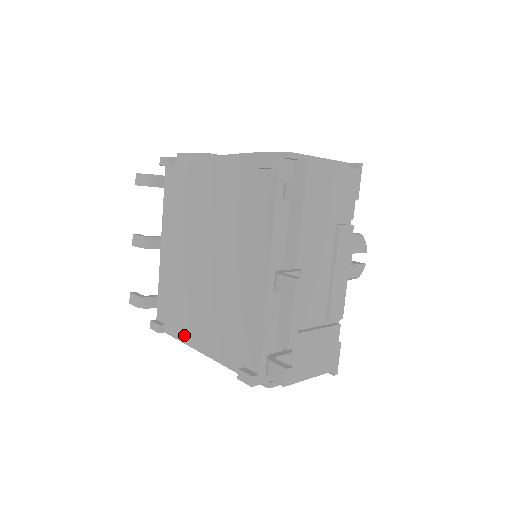
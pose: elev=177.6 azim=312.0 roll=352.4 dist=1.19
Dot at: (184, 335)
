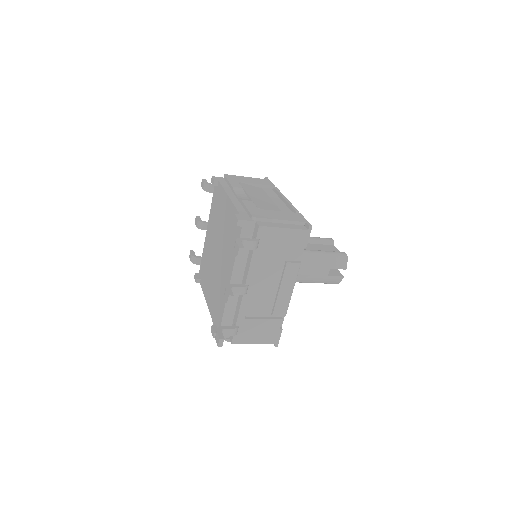
Dot at: (205, 291)
